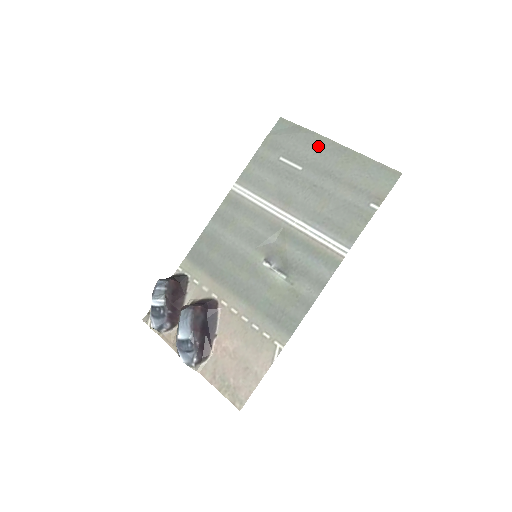
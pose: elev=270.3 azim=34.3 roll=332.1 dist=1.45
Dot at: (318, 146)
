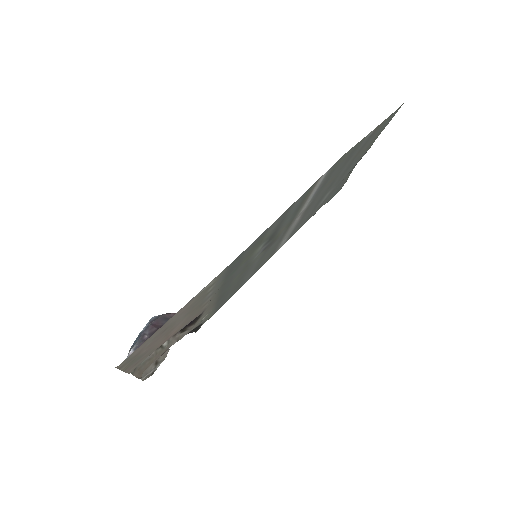
Dot at: occluded
